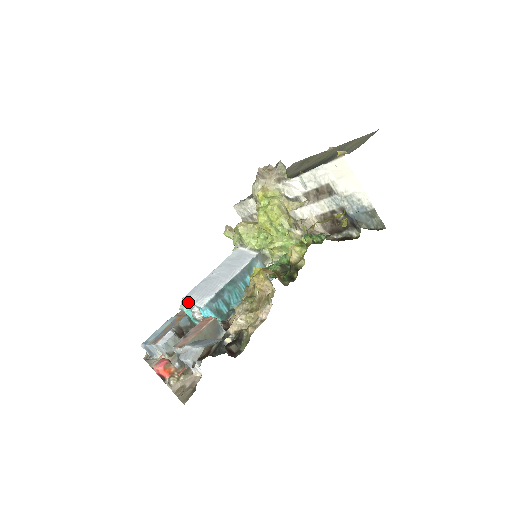
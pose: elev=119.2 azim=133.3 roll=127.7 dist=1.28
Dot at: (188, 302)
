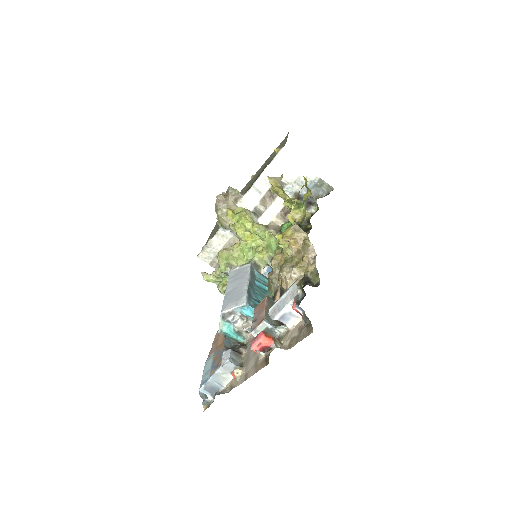
Dot at: (228, 311)
